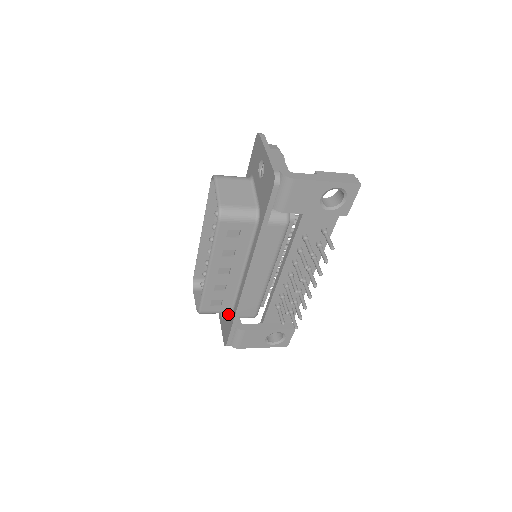
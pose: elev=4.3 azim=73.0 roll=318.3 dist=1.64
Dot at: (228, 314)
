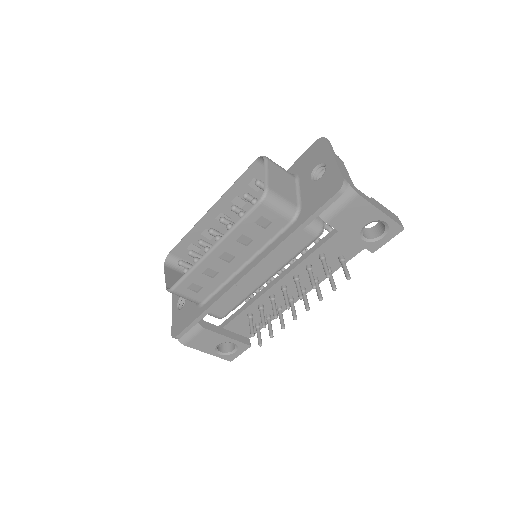
Dot at: (193, 305)
